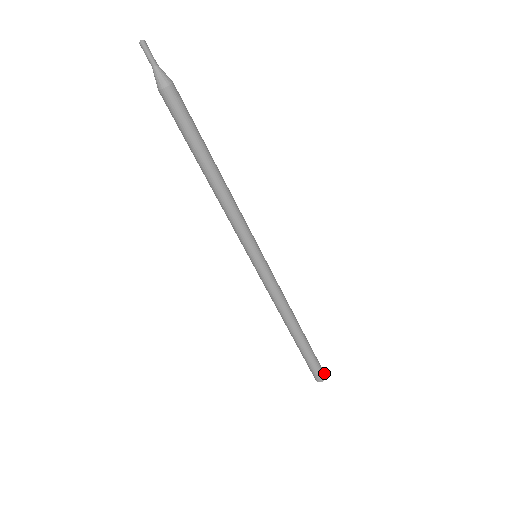
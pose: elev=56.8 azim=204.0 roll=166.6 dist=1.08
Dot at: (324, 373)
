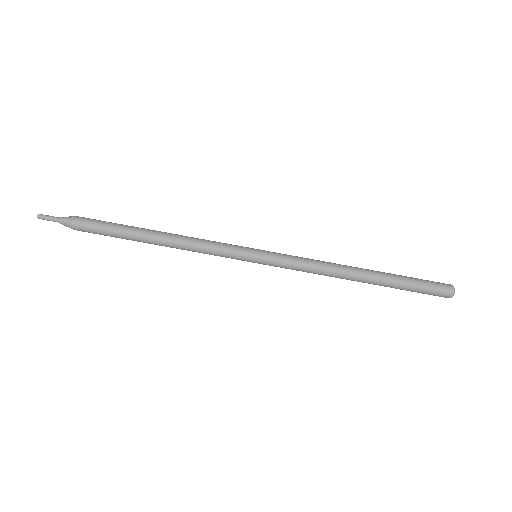
Dot at: (447, 285)
